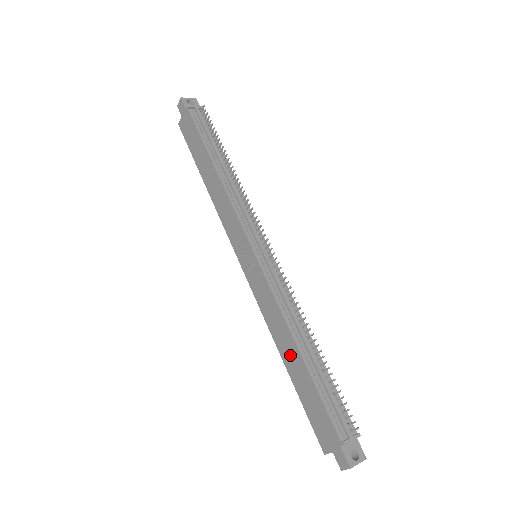
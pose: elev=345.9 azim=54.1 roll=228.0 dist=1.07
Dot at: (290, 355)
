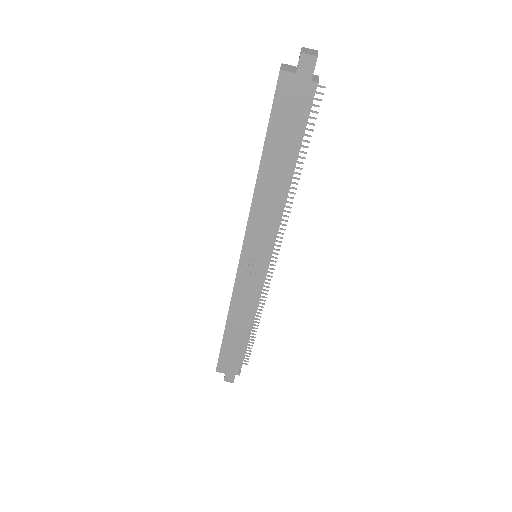
Dot at: (237, 329)
